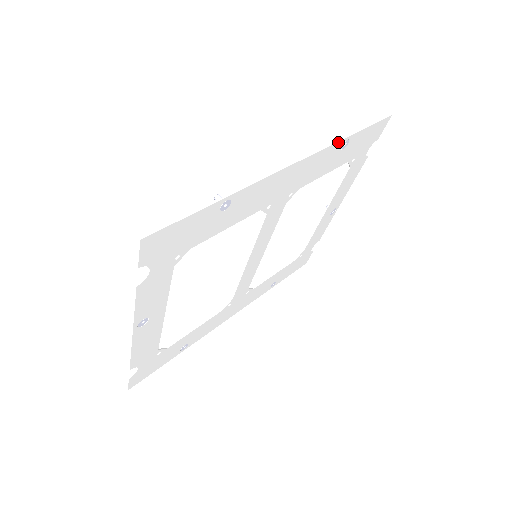
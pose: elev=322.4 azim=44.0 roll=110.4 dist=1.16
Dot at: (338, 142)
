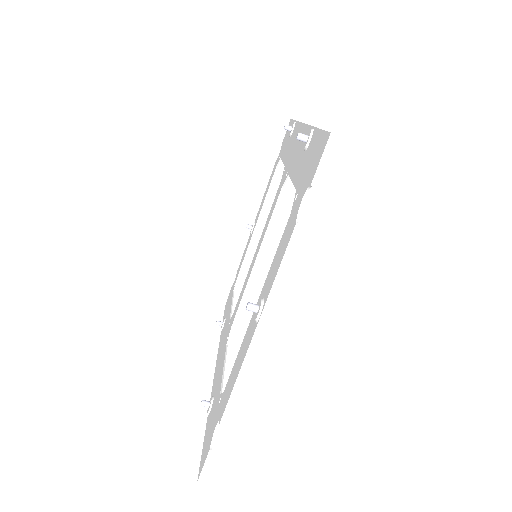
Dot at: occluded
